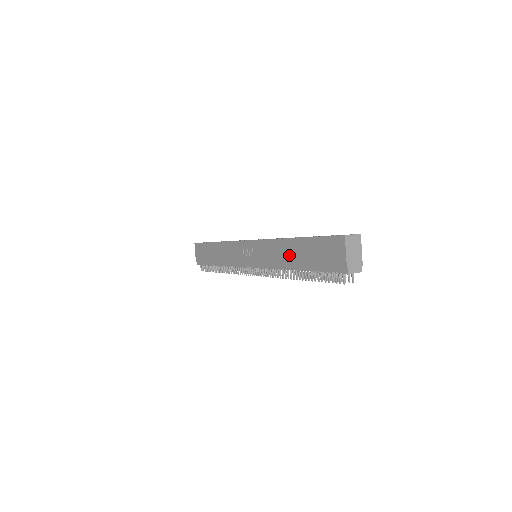
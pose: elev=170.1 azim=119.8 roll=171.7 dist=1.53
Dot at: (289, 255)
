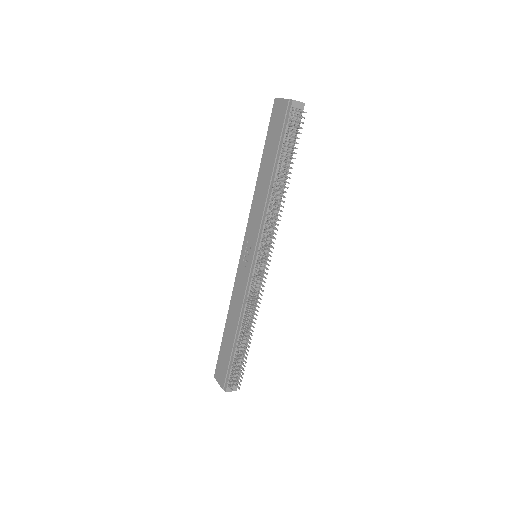
Dot at: (264, 181)
